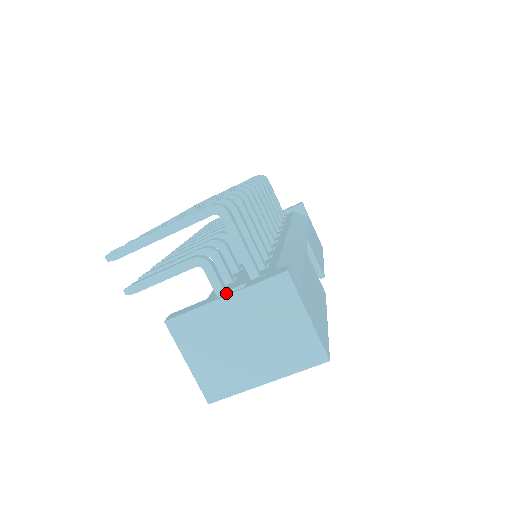
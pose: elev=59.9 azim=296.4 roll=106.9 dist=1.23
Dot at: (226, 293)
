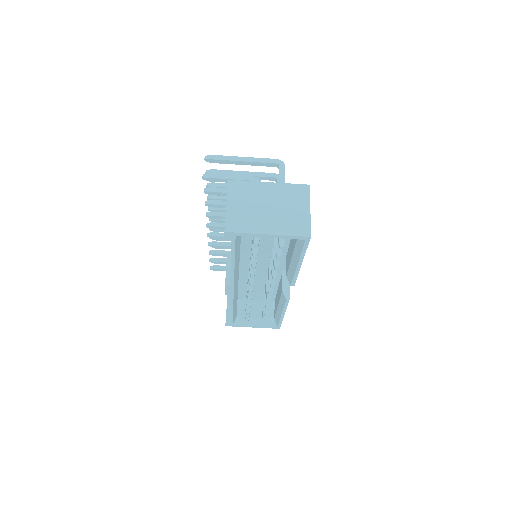
Dot at: occluded
